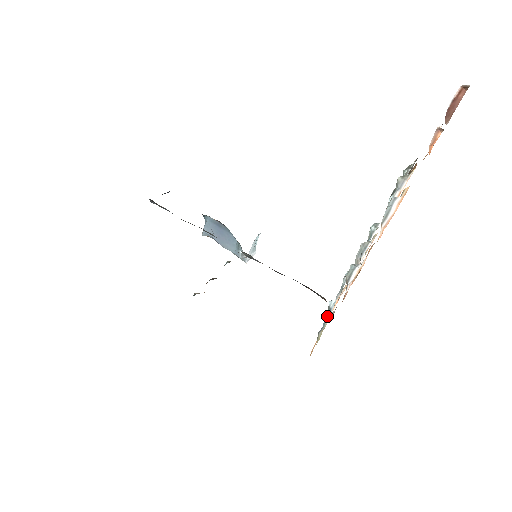
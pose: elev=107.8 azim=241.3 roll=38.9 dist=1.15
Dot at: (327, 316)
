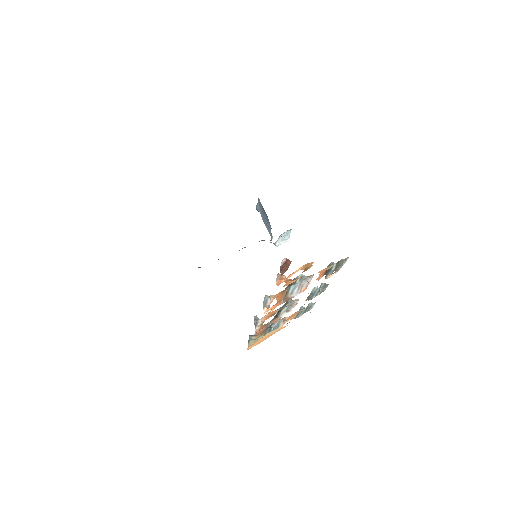
Dot at: (250, 335)
